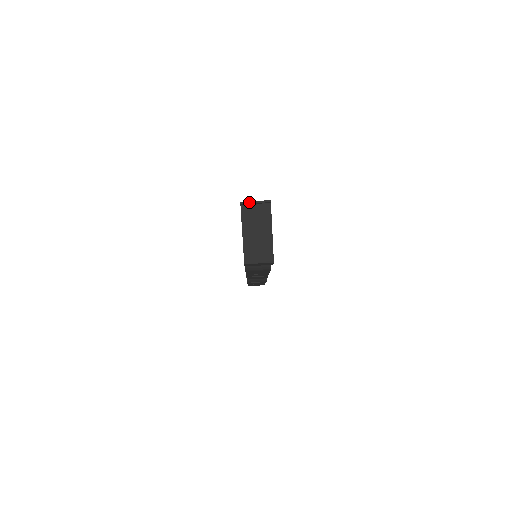
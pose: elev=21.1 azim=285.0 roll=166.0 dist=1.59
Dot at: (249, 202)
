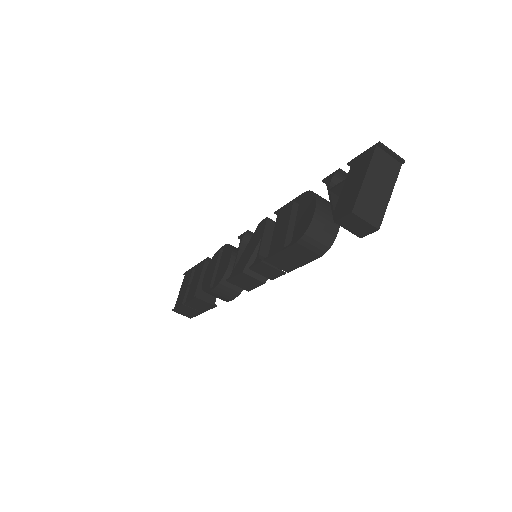
Dot at: (387, 147)
